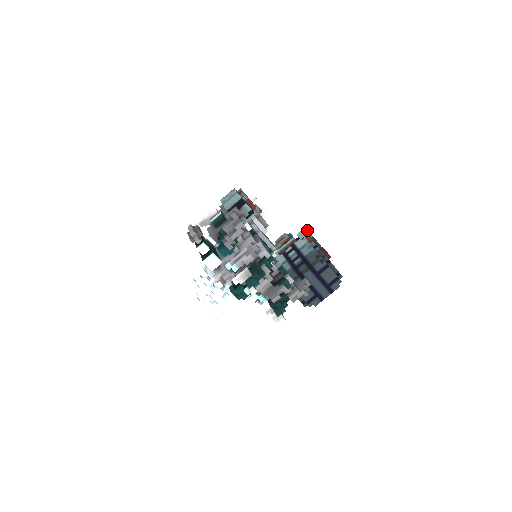
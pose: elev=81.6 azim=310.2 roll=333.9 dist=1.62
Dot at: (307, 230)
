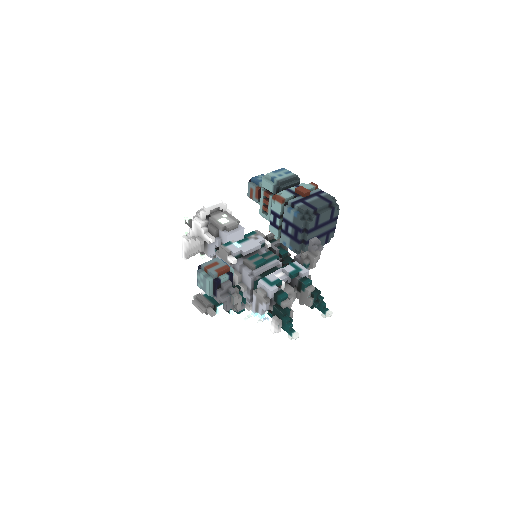
Dot at: (266, 175)
